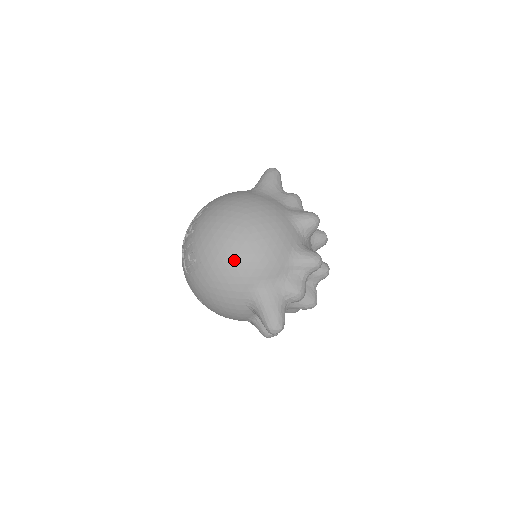
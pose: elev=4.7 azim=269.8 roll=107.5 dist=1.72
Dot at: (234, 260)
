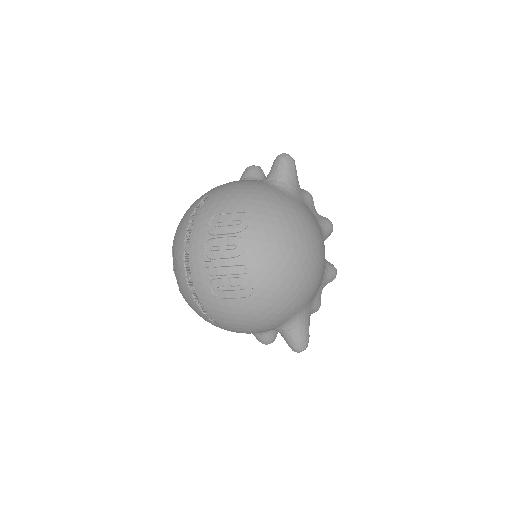
Dot at: (295, 291)
